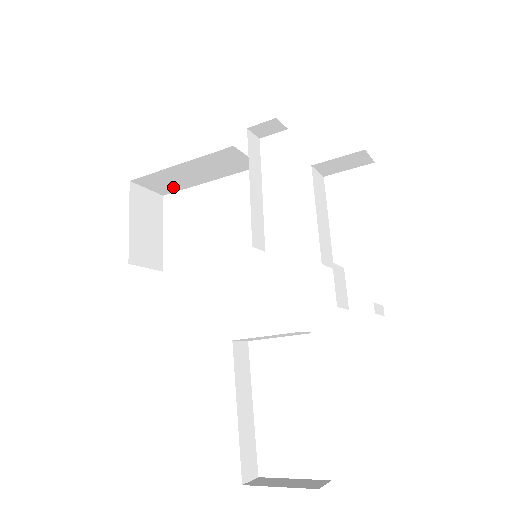
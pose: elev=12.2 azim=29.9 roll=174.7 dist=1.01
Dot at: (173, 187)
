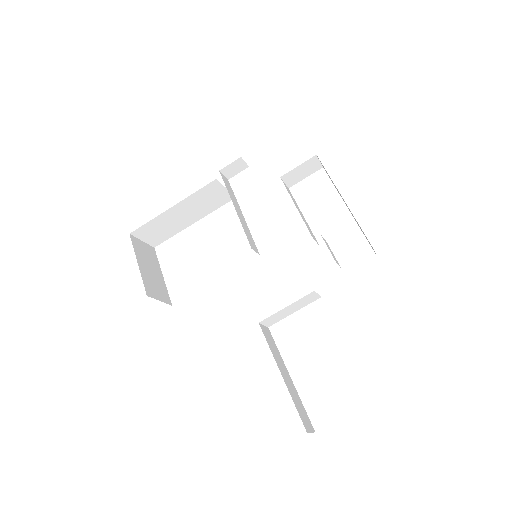
Dot at: (164, 235)
